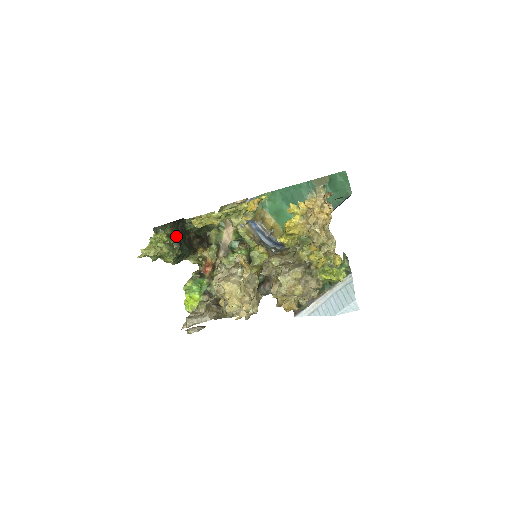
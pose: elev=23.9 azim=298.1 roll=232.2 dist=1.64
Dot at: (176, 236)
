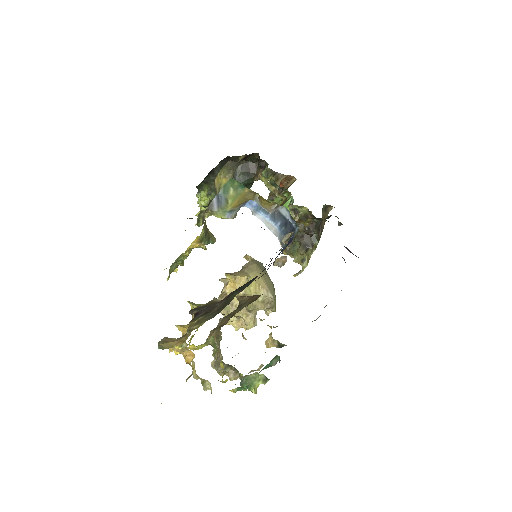
Dot at: occluded
